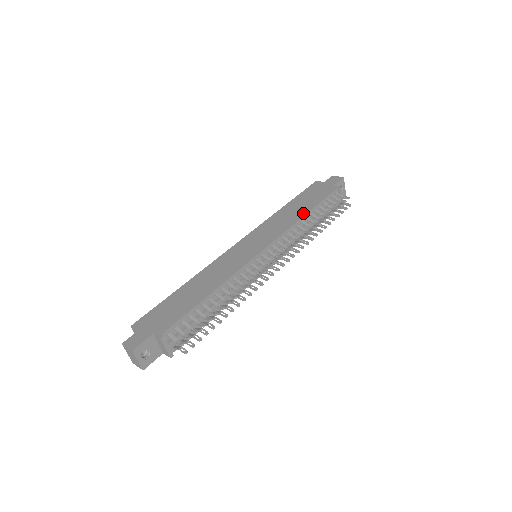
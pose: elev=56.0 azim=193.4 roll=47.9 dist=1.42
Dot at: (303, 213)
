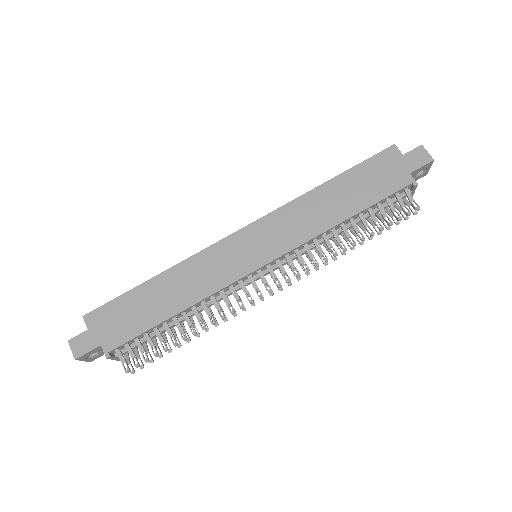
Dot at: (341, 217)
